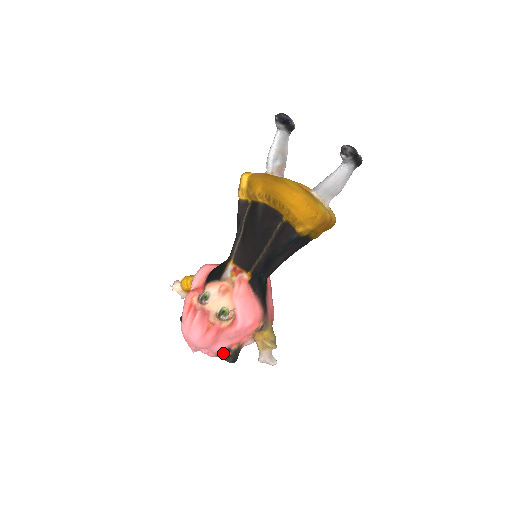
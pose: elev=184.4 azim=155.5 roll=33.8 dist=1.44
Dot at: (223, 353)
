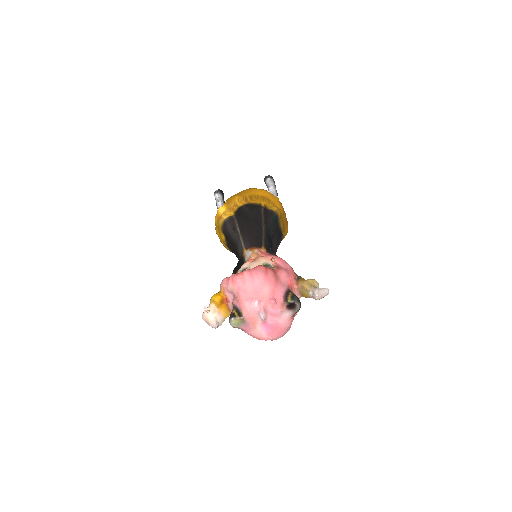
Dot at: (288, 293)
